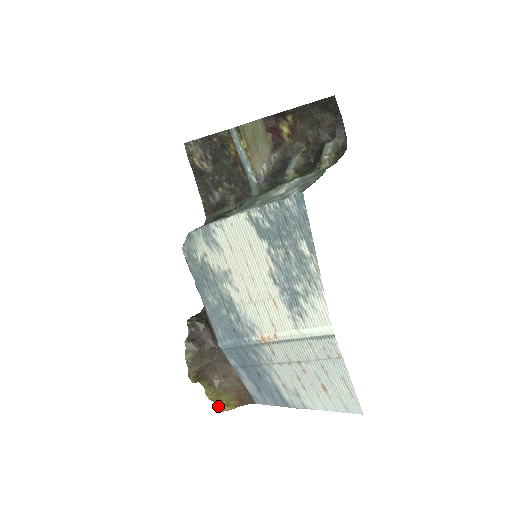
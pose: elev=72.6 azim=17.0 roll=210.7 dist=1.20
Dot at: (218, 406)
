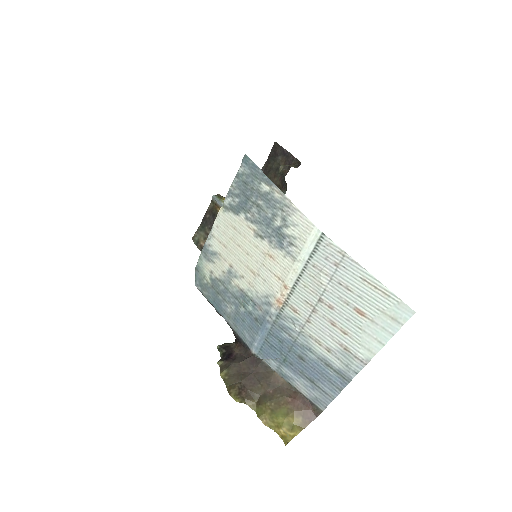
Dot at: (281, 434)
